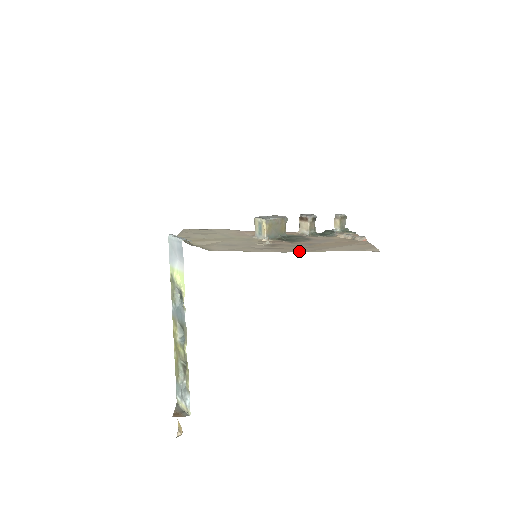
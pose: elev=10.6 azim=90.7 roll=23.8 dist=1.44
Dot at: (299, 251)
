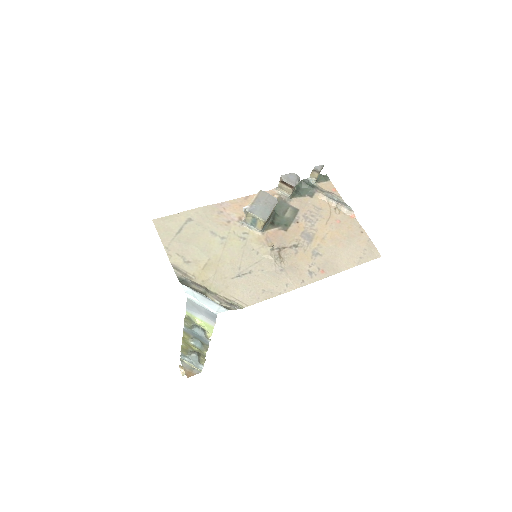
Dot at: (318, 276)
